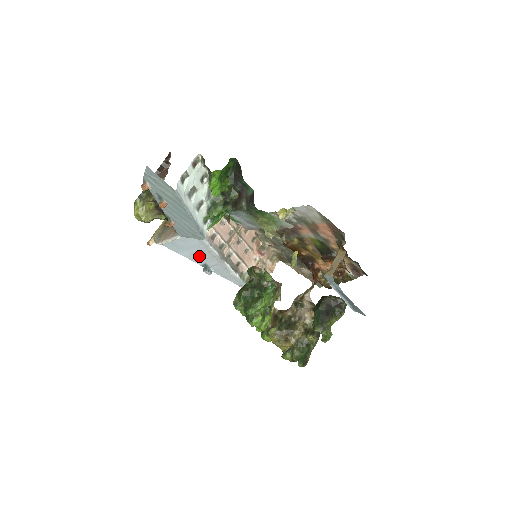
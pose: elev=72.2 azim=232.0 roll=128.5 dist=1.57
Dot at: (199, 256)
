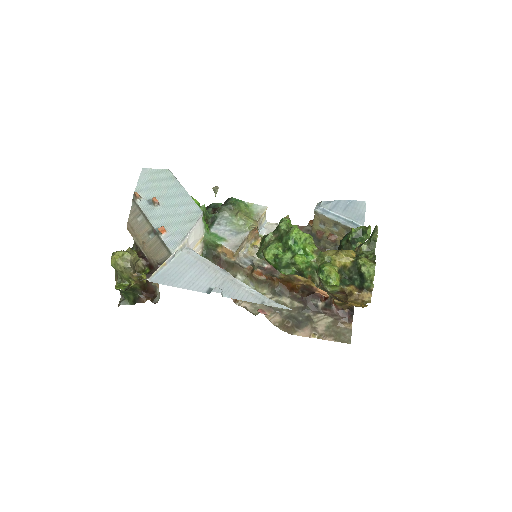
Dot at: (199, 279)
